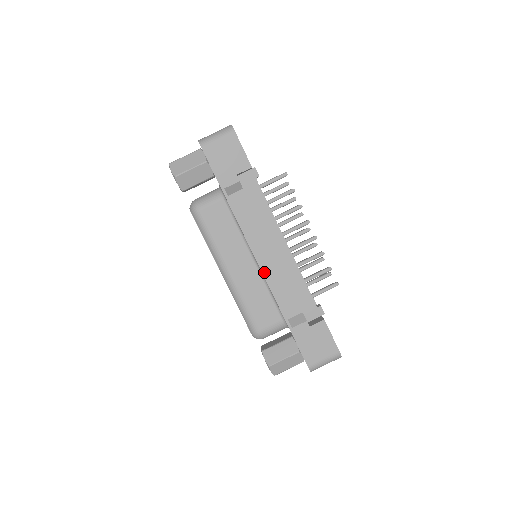
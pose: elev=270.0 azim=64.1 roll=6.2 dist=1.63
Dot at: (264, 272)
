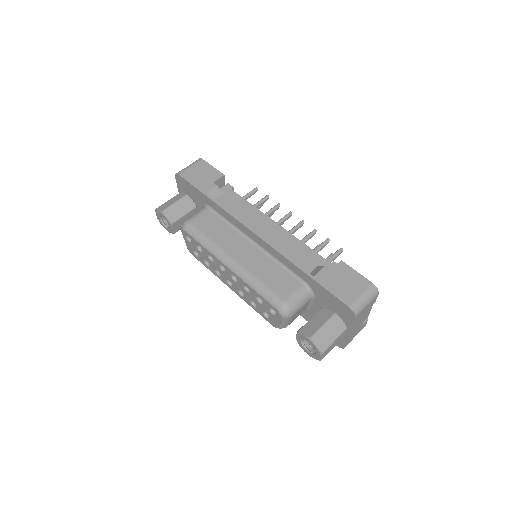
Dot at: (265, 240)
